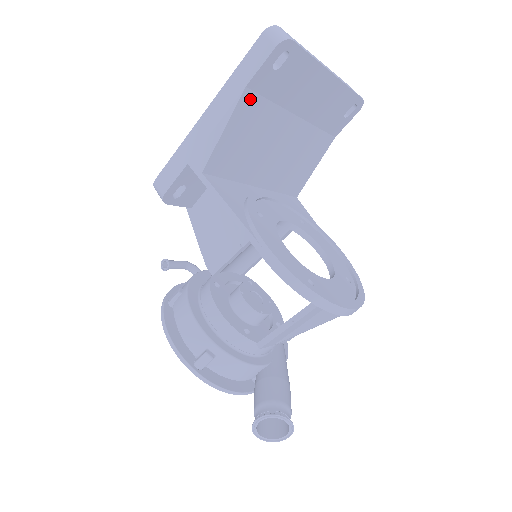
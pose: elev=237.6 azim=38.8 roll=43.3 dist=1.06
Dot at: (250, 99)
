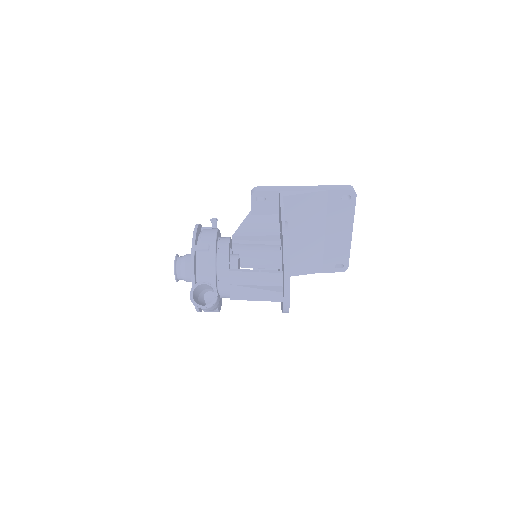
Dot at: (324, 197)
